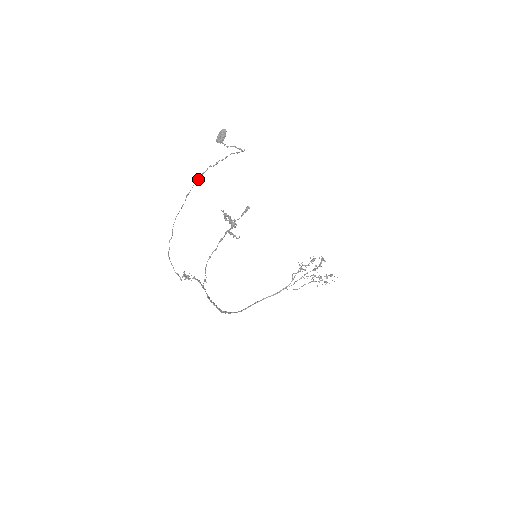
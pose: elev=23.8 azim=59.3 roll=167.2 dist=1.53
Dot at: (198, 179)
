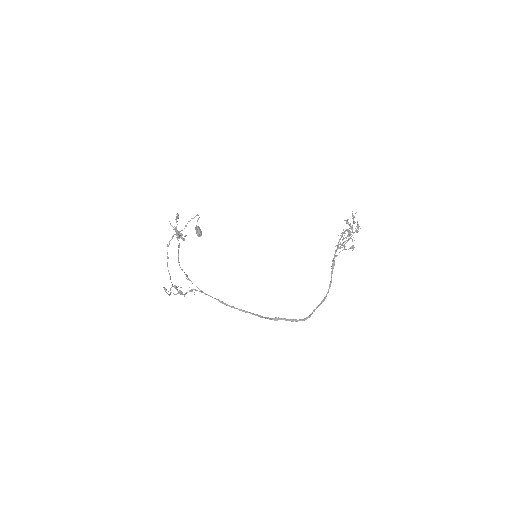
Dot at: occluded
